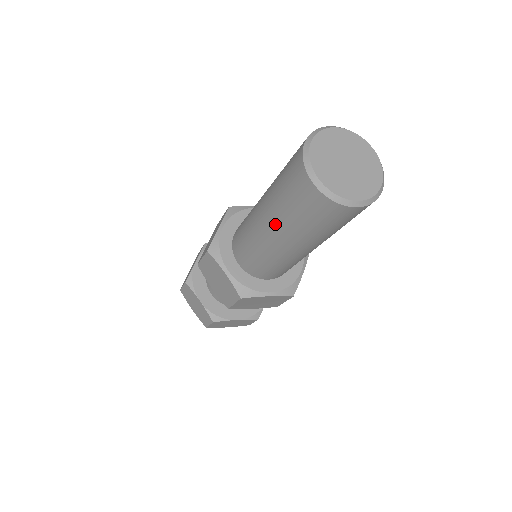
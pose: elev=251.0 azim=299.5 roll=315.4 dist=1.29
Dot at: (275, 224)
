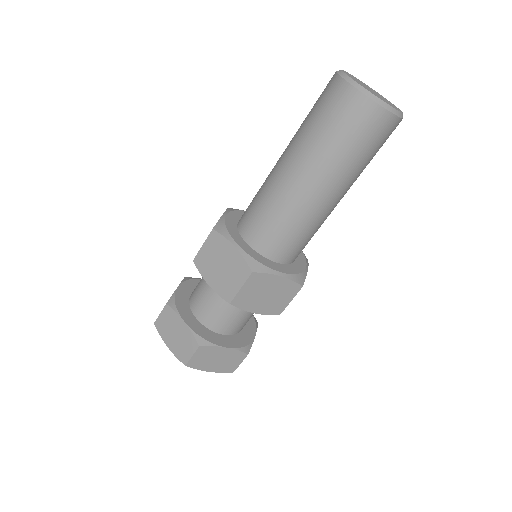
Dot at: (304, 158)
